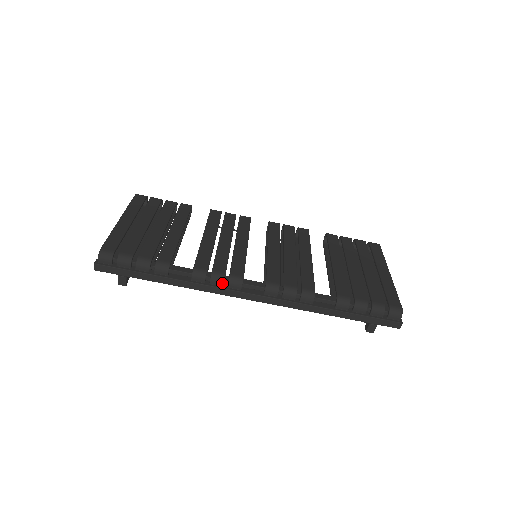
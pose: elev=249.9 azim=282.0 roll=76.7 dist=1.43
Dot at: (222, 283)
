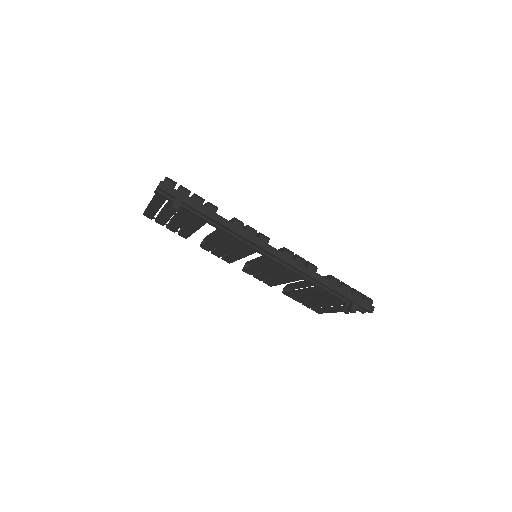
Dot at: (255, 234)
